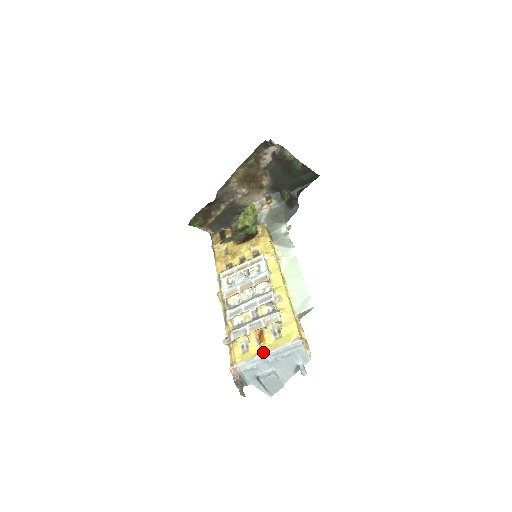
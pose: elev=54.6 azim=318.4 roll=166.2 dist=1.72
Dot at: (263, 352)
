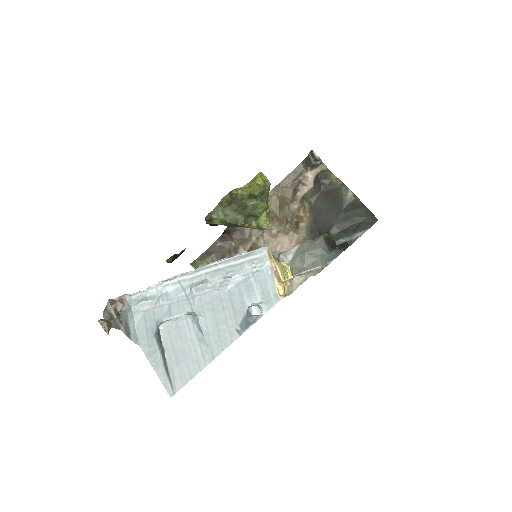
Dot at: (189, 276)
